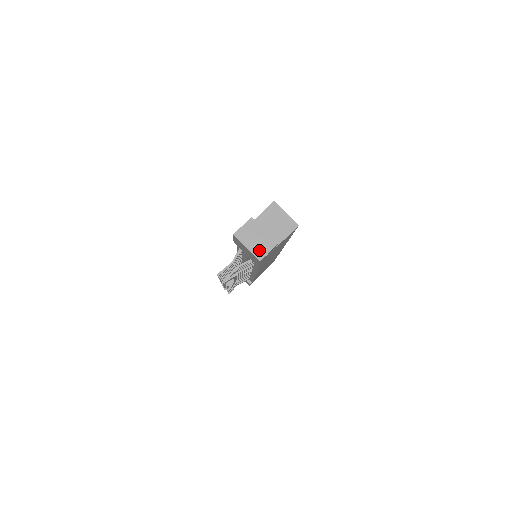
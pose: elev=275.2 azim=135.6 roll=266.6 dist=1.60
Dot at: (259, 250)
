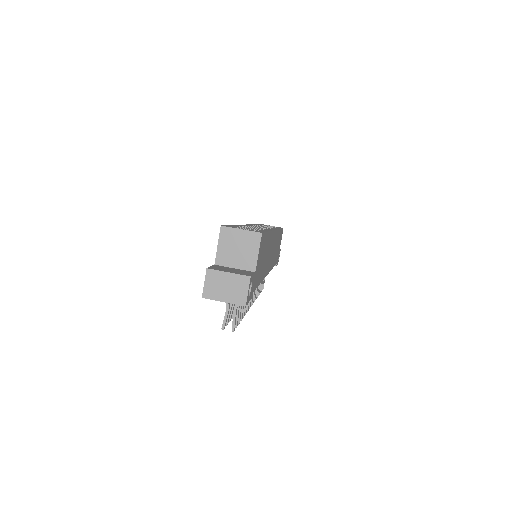
Dot at: (237, 296)
